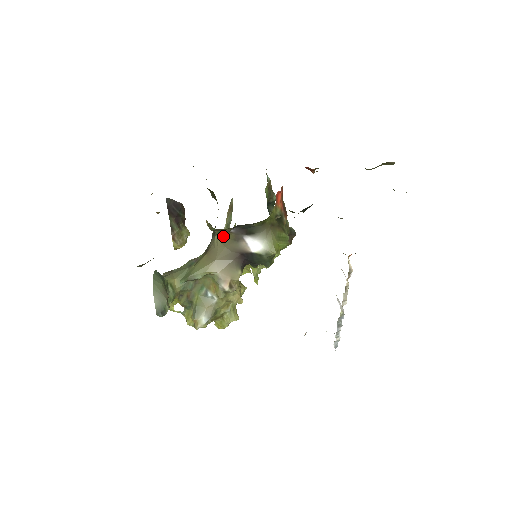
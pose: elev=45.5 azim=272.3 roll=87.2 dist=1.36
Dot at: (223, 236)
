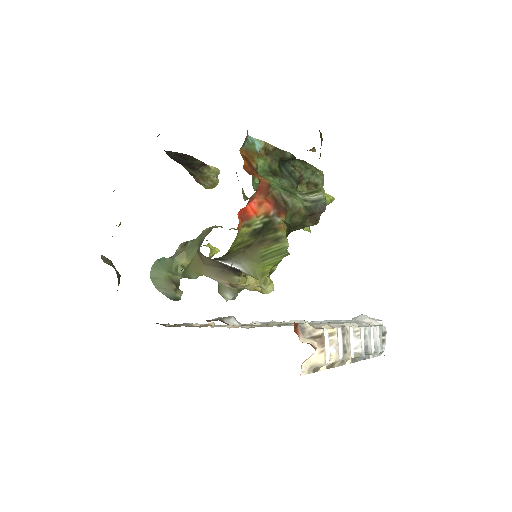
Dot at: occluded
